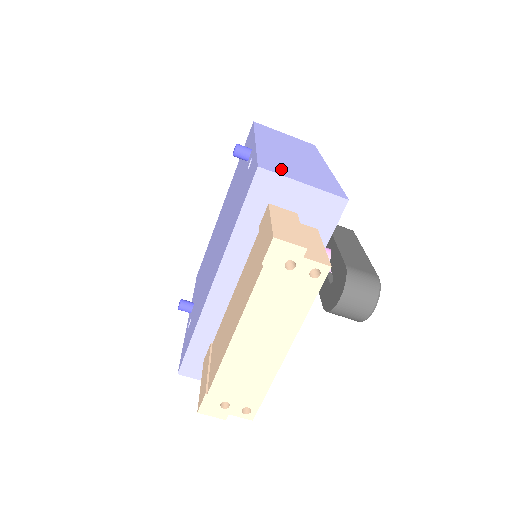
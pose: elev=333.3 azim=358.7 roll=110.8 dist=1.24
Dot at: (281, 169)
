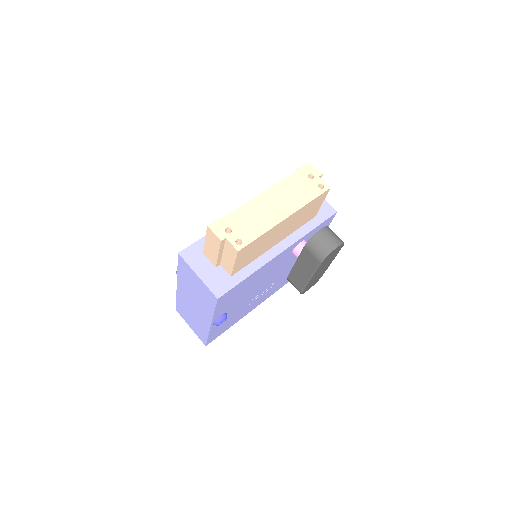
Dot at: occluded
